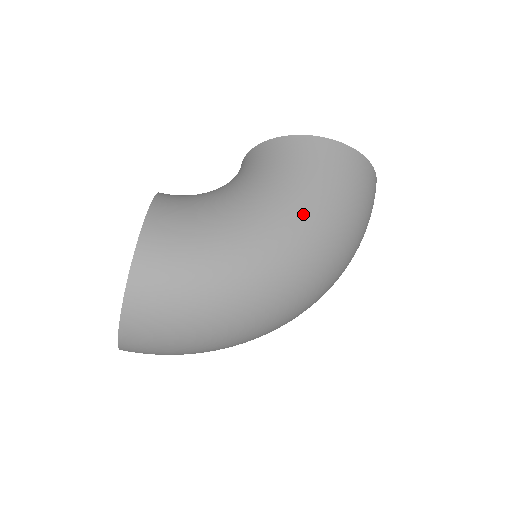
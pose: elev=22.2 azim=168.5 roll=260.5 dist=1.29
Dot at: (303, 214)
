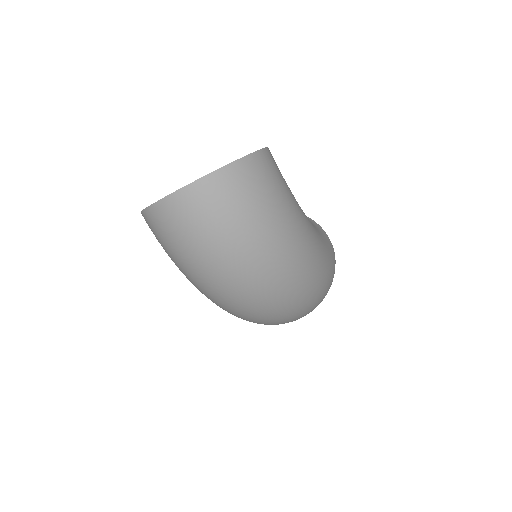
Dot at: (323, 246)
